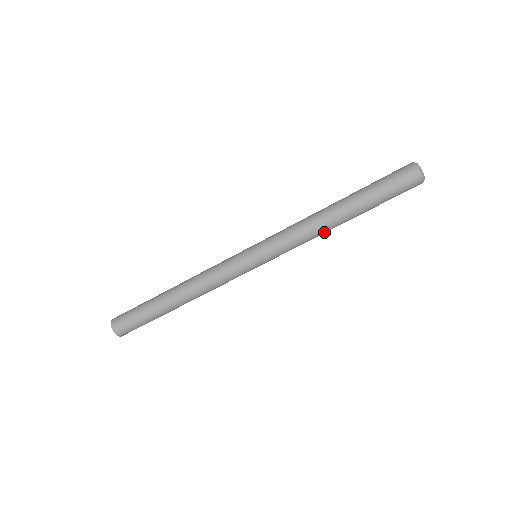
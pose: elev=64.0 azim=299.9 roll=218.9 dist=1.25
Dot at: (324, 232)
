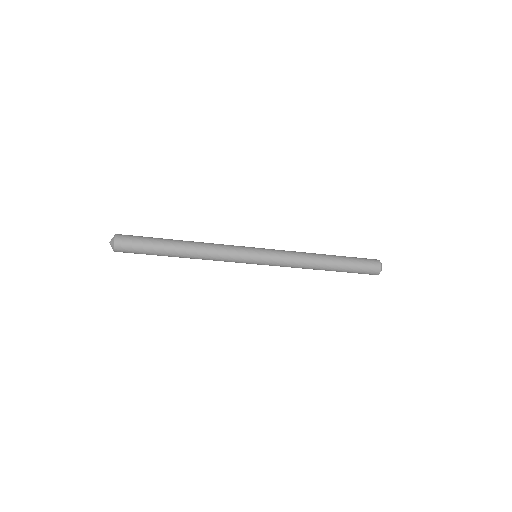
Dot at: occluded
